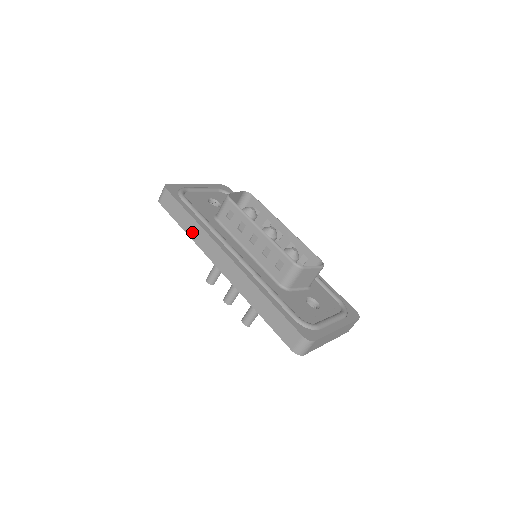
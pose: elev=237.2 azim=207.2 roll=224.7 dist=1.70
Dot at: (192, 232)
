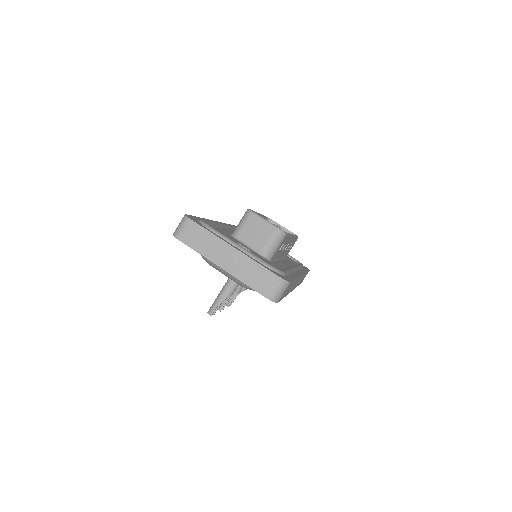
Dot at: occluded
